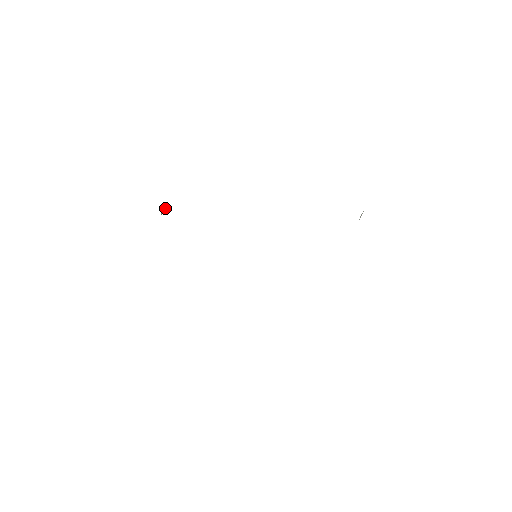
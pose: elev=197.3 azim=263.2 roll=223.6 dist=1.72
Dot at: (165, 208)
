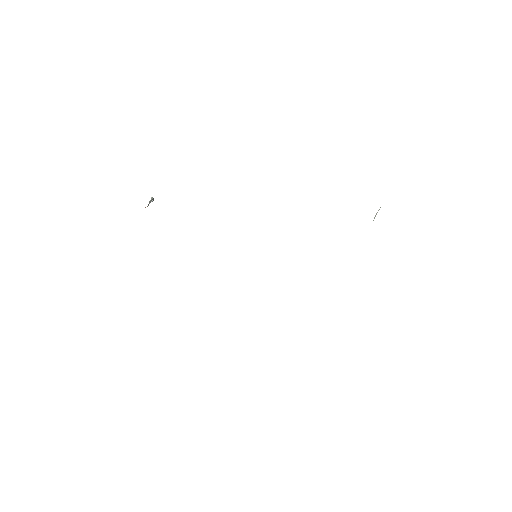
Dot at: (151, 201)
